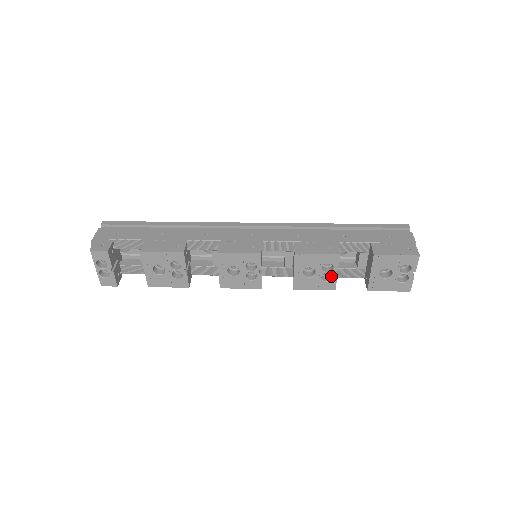
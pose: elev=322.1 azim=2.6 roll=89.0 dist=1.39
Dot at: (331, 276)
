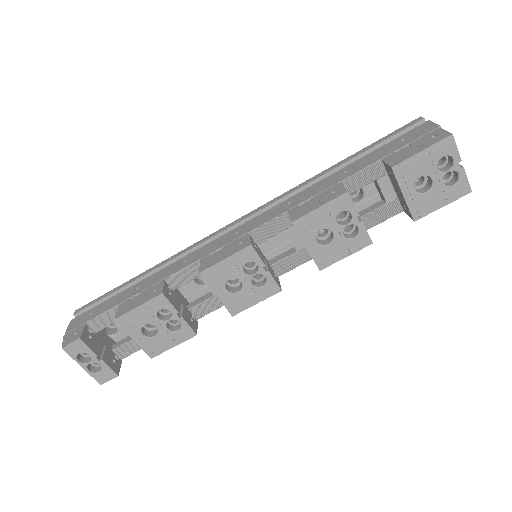
Dot at: (356, 228)
